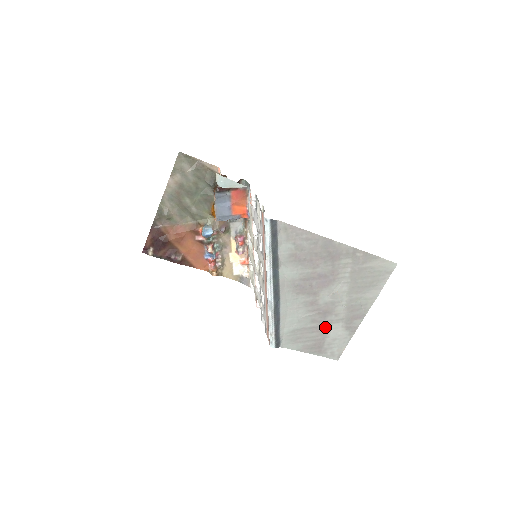
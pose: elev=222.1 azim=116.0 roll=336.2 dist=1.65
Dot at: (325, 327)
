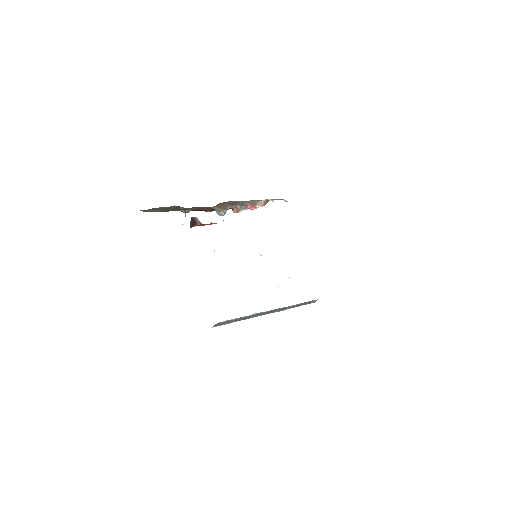
Dot at: occluded
